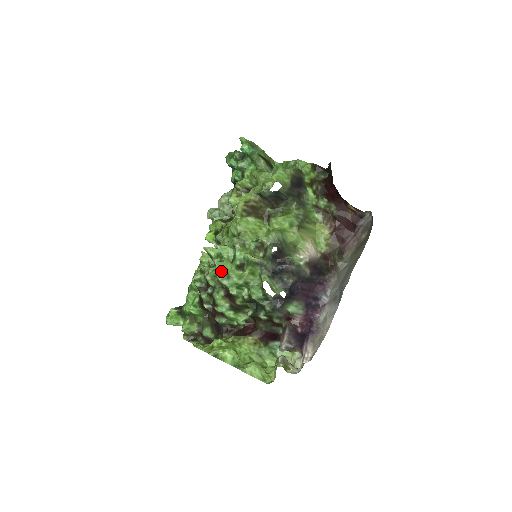
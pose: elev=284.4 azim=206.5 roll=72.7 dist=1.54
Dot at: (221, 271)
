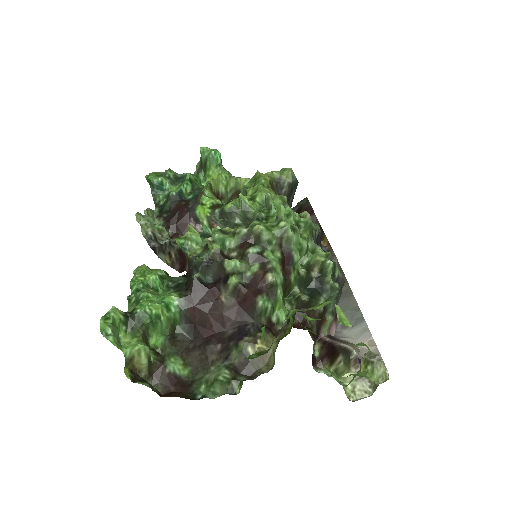
Dot at: (285, 219)
